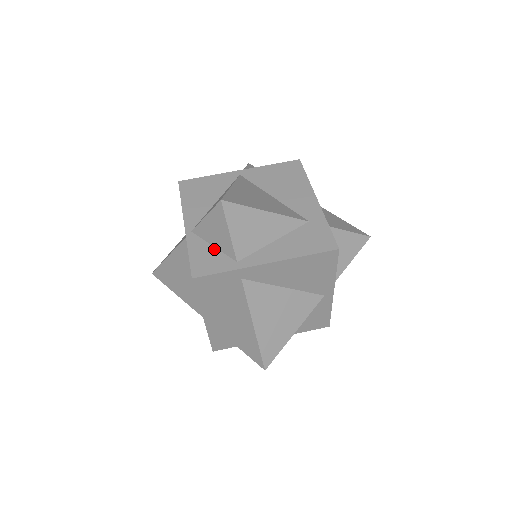
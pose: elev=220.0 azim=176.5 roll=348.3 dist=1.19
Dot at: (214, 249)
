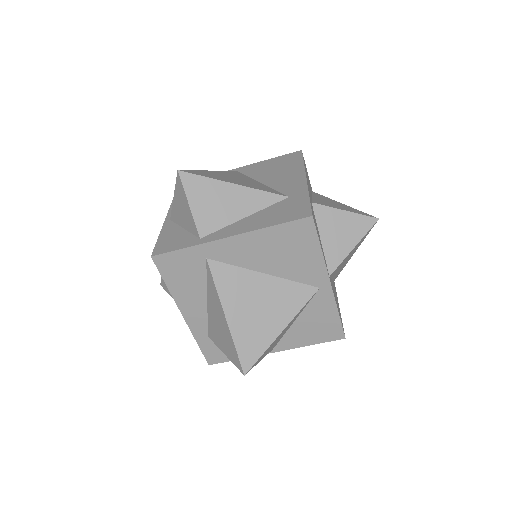
Dot at: (183, 231)
